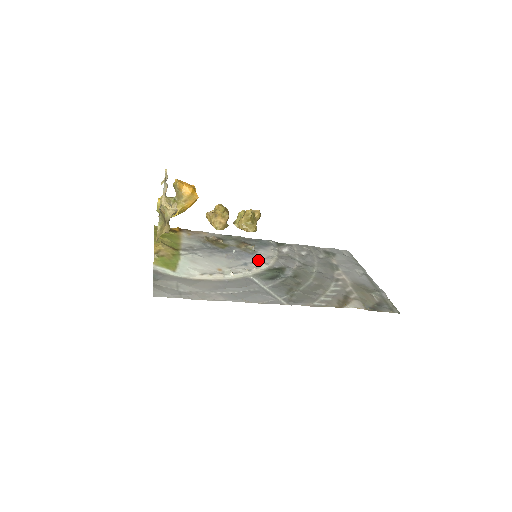
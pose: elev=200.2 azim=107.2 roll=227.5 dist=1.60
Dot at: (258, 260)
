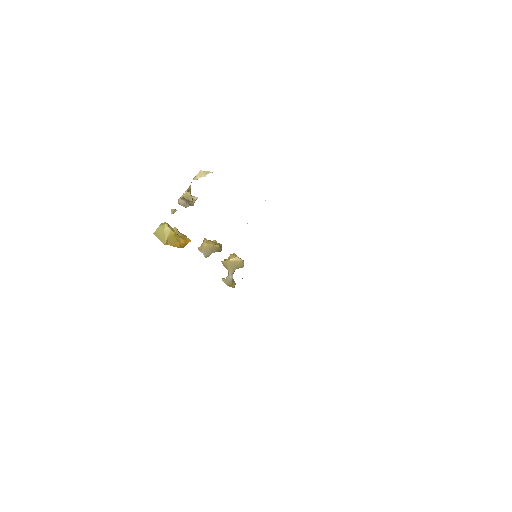
Dot at: occluded
